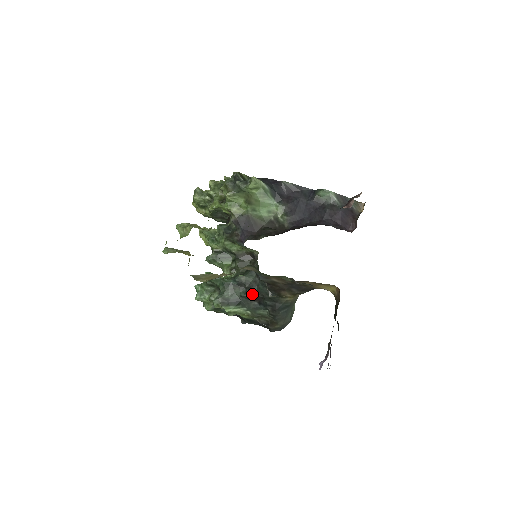
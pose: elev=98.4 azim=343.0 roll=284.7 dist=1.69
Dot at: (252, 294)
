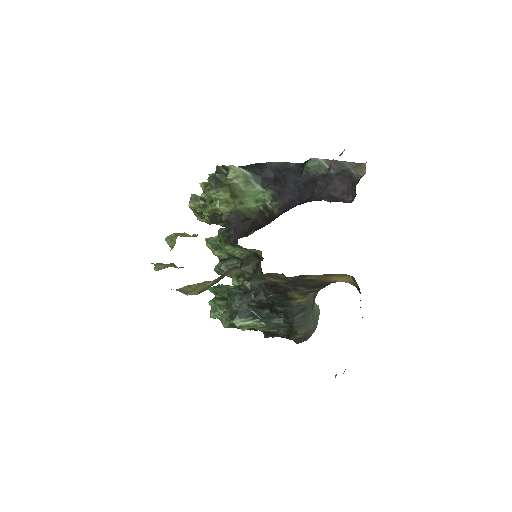
Dot at: (260, 301)
